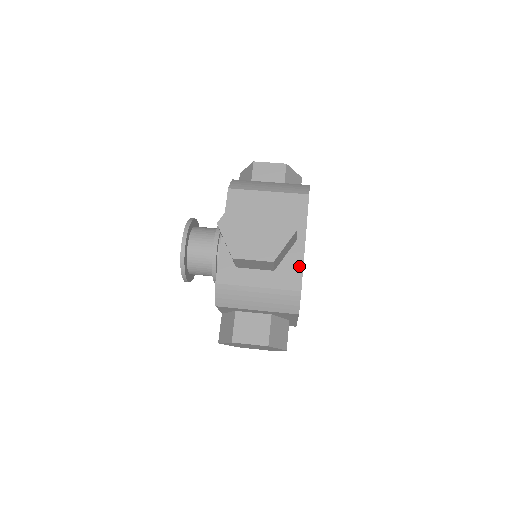
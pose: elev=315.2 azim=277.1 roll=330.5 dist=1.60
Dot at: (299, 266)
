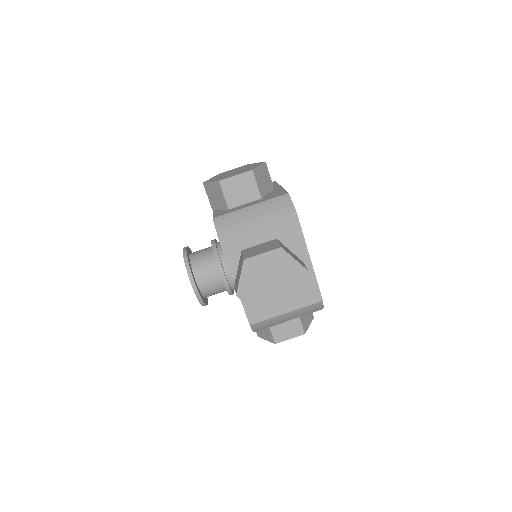
Dot at: (313, 282)
